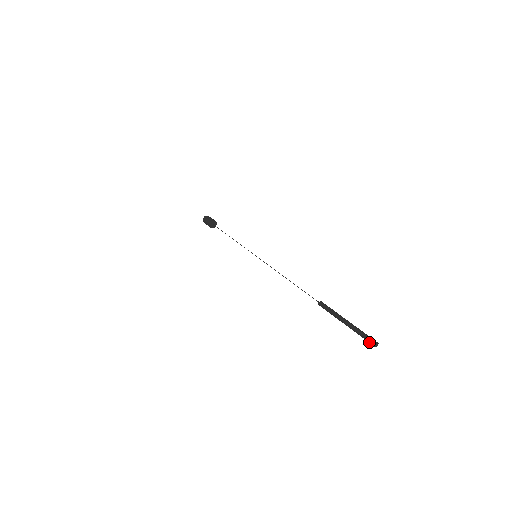
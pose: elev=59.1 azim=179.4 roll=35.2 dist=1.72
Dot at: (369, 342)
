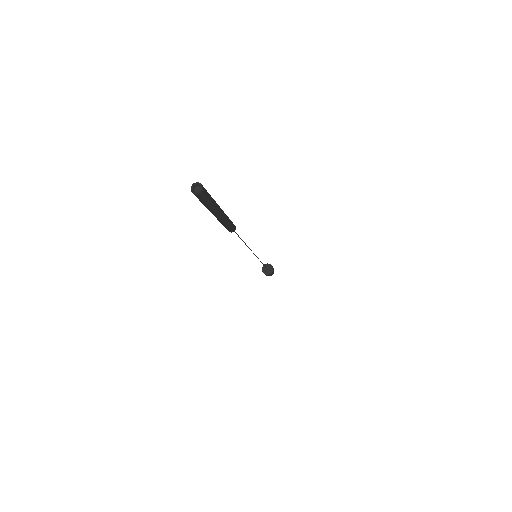
Dot at: occluded
